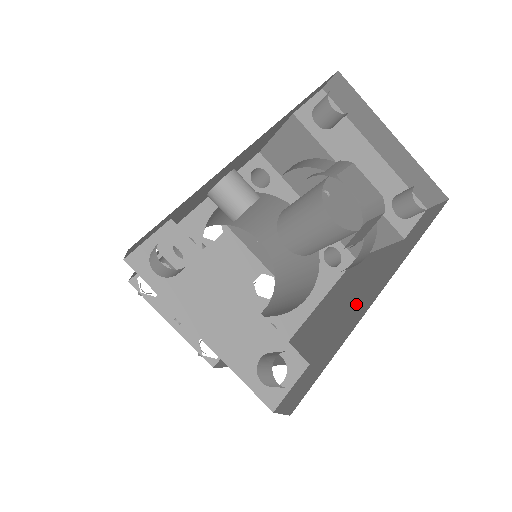
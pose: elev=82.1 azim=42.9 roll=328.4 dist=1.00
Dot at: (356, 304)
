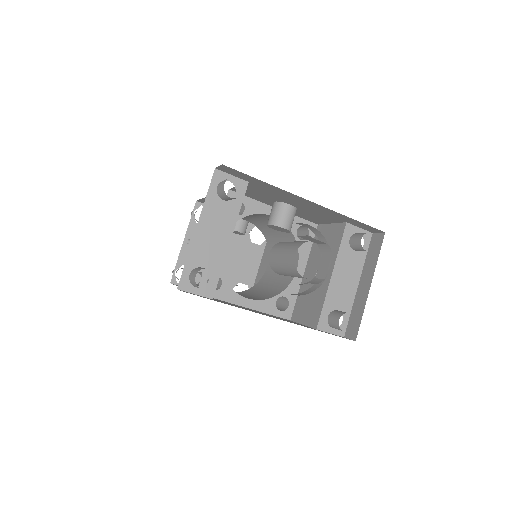
Dot at: occluded
